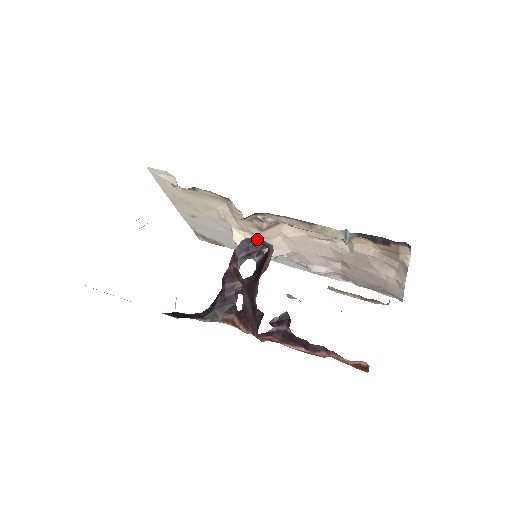
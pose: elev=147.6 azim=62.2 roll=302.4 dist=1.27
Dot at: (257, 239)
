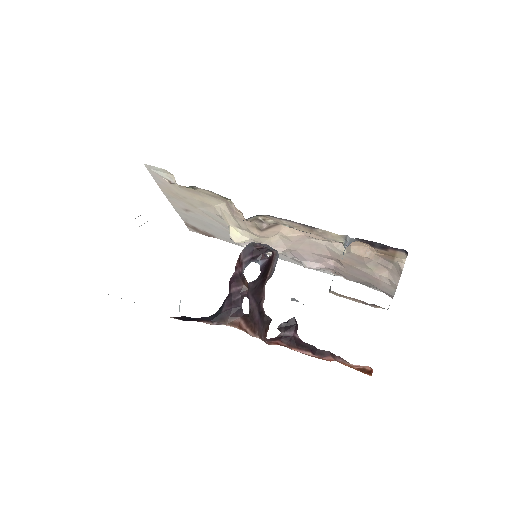
Dot at: (262, 244)
